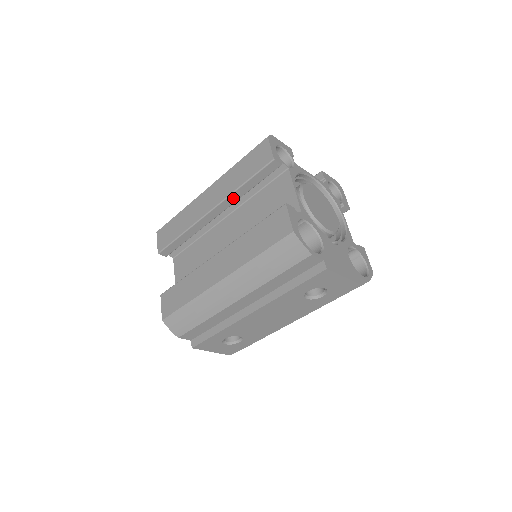
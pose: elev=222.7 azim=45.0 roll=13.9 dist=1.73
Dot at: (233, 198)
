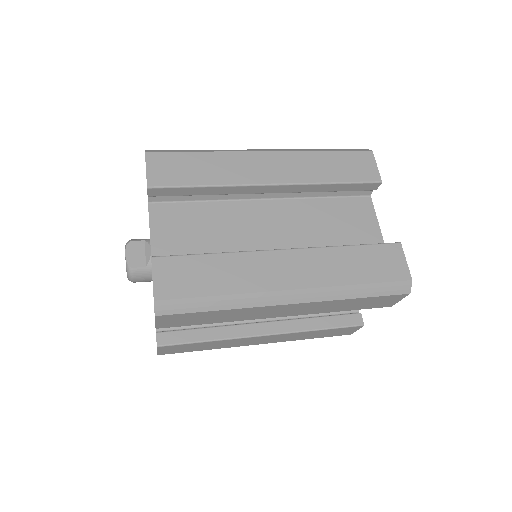
Dot at: occluded
